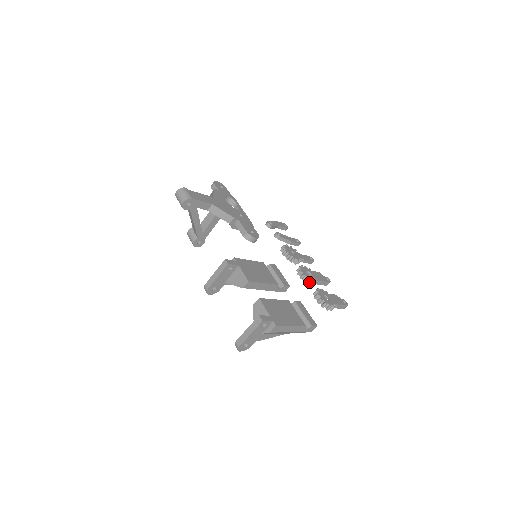
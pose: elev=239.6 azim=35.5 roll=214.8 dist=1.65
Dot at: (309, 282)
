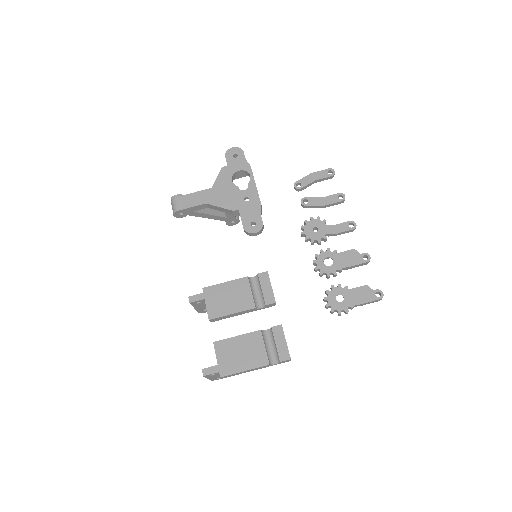
Dot at: (326, 275)
